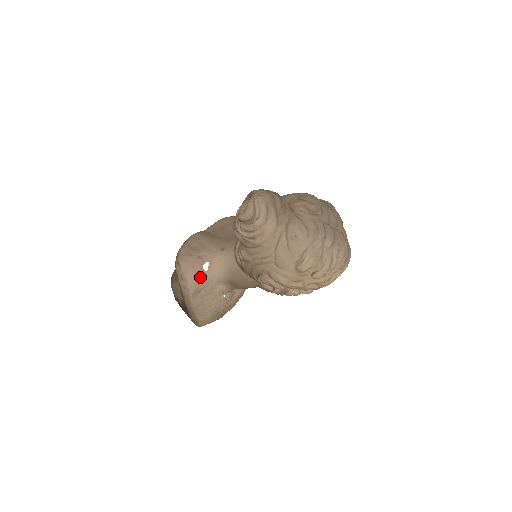
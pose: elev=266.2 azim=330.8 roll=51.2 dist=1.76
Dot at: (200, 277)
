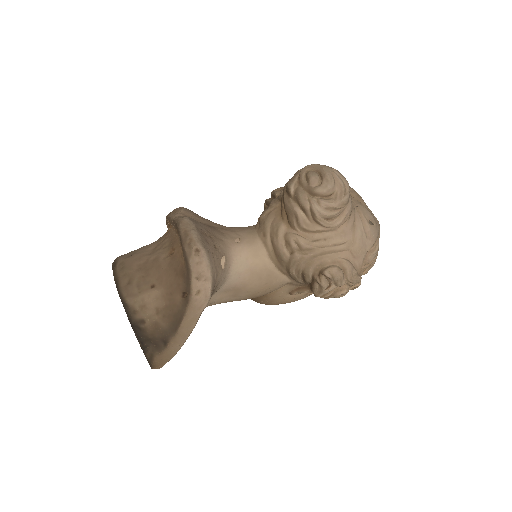
Dot at: (217, 277)
